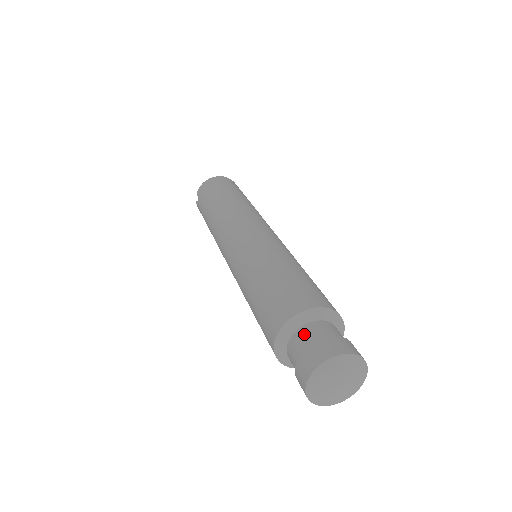
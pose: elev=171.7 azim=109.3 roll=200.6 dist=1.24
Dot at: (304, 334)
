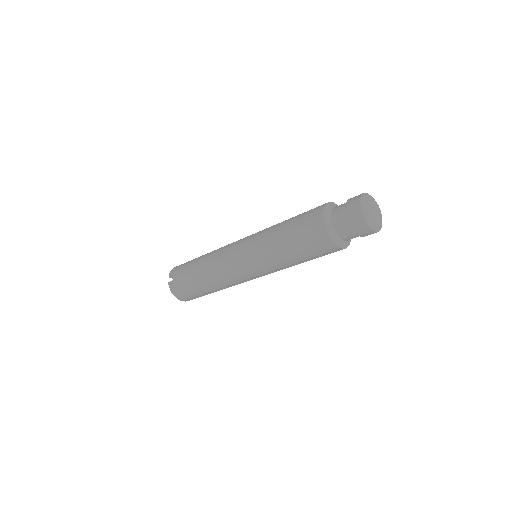
Dot at: (339, 205)
